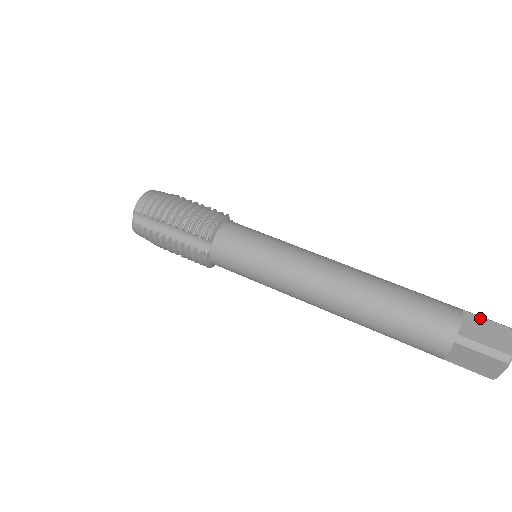
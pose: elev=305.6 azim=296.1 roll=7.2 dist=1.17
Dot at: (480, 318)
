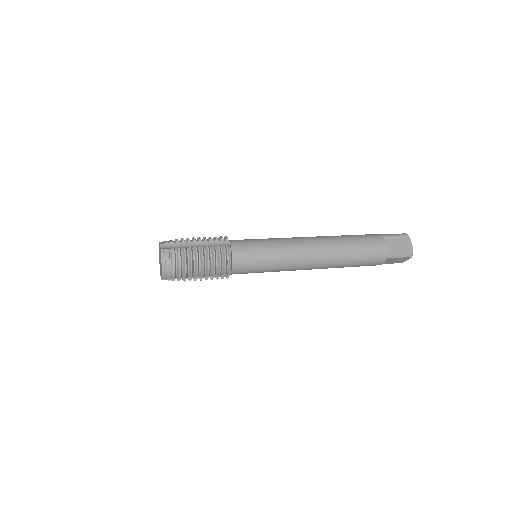
Dot at: occluded
